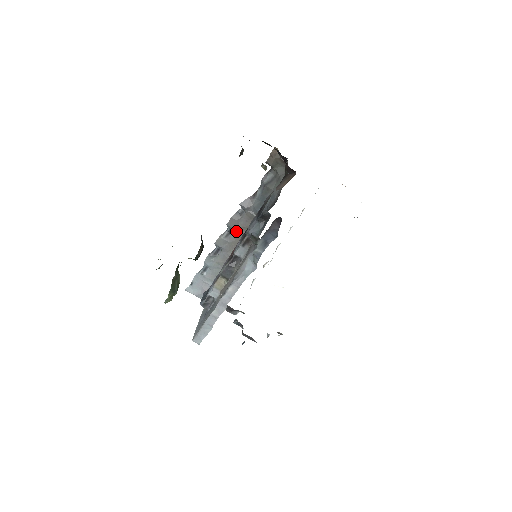
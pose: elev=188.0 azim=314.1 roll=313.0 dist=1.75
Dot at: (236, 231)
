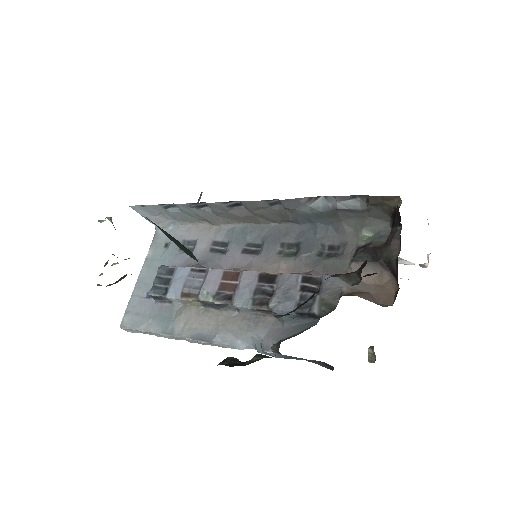
Dot at: (249, 210)
